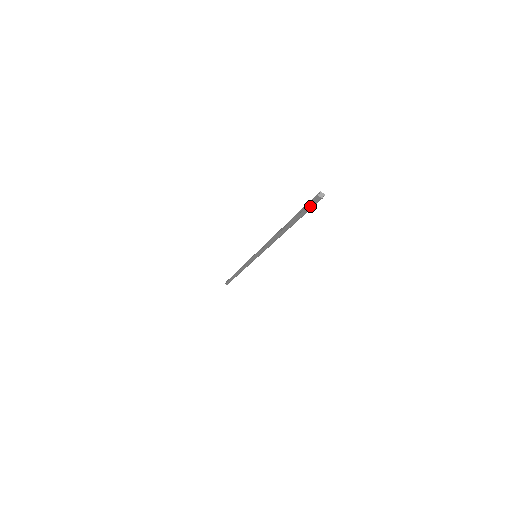
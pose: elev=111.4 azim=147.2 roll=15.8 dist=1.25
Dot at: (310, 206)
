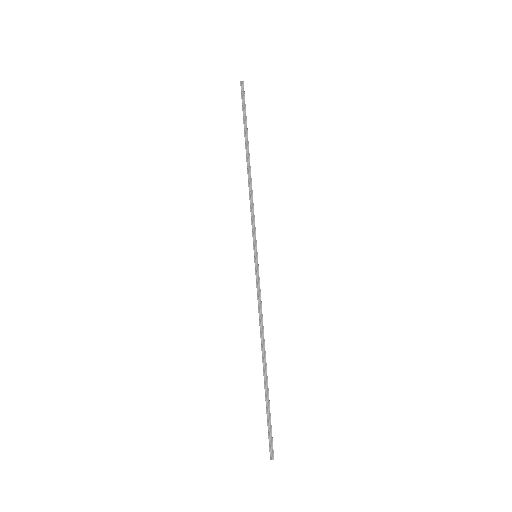
Dot at: (268, 438)
